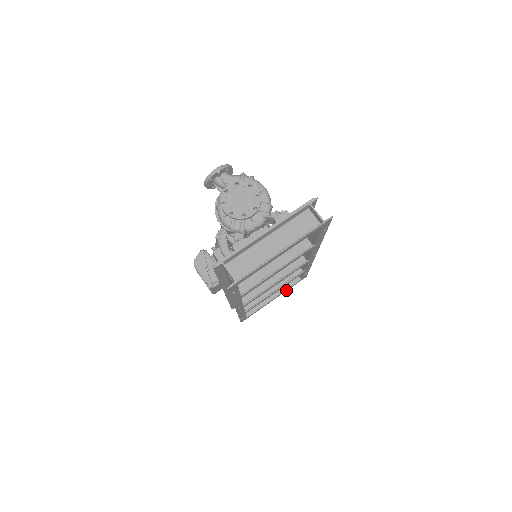
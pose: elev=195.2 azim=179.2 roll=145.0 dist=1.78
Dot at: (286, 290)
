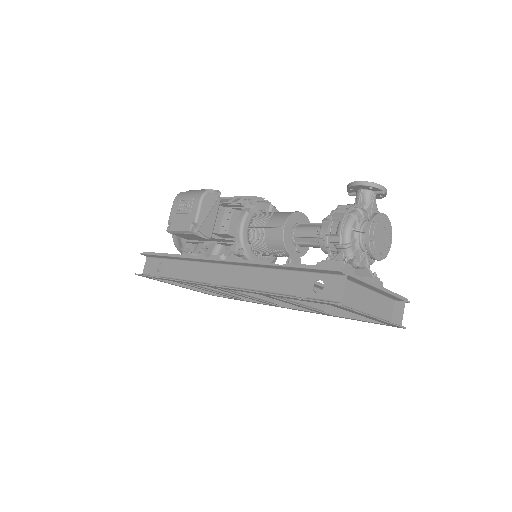
Dot at: occluded
